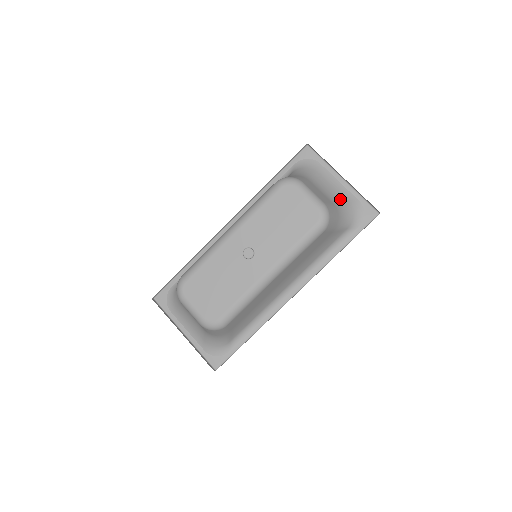
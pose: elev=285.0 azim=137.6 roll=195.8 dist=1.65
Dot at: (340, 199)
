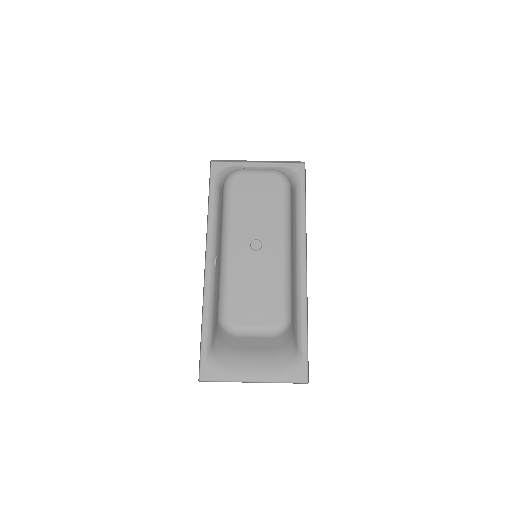
Dot at: occluded
